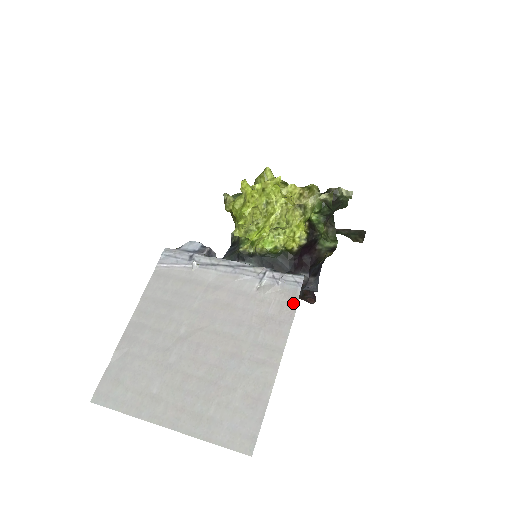
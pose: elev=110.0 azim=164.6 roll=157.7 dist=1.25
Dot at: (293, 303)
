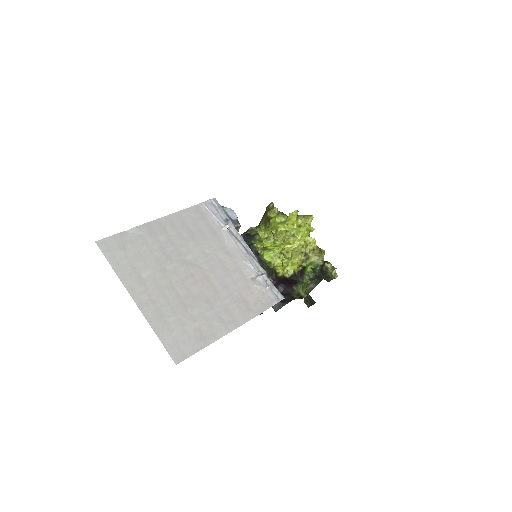
Dot at: (266, 306)
